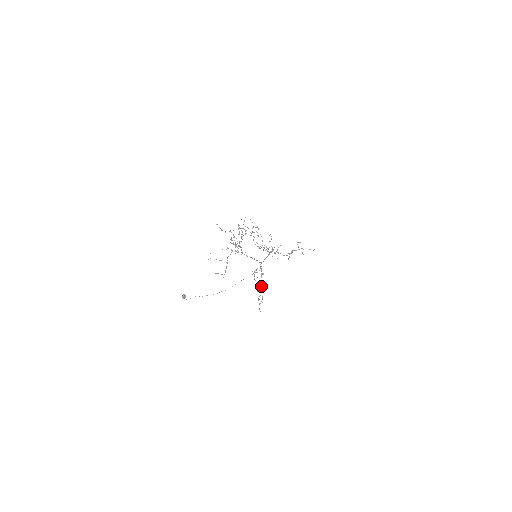
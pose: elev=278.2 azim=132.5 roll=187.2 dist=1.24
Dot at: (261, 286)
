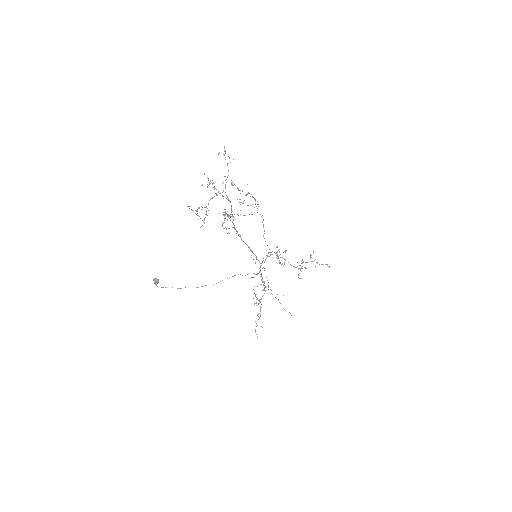
Dot at: (260, 301)
